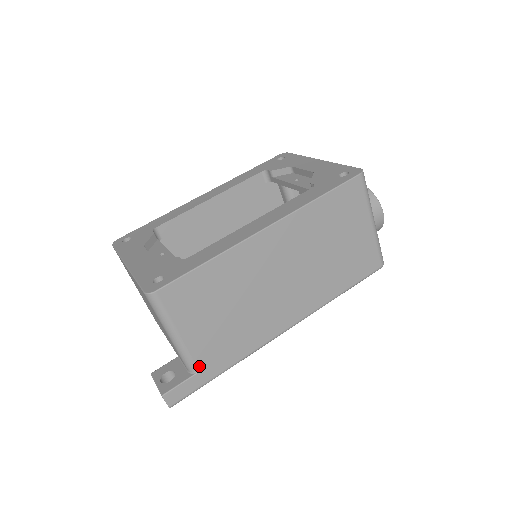
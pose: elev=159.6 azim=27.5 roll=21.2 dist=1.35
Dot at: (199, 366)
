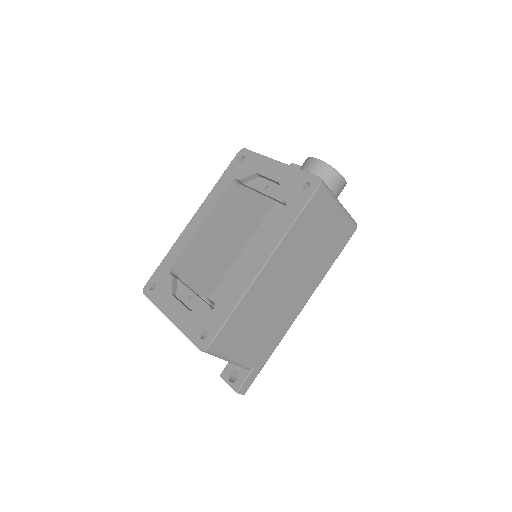
Dot at: (253, 365)
